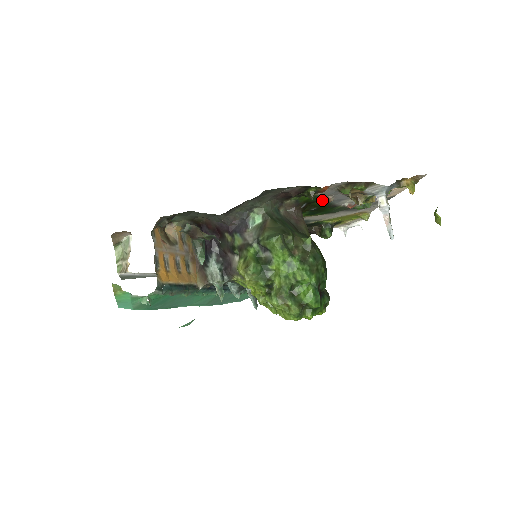
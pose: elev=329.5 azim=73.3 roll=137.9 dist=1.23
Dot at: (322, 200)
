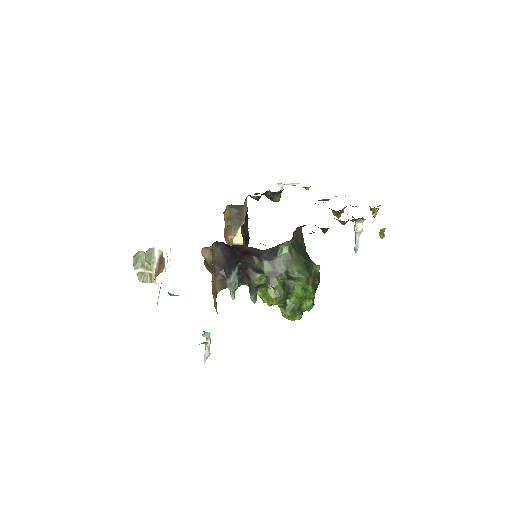
Dot at: occluded
